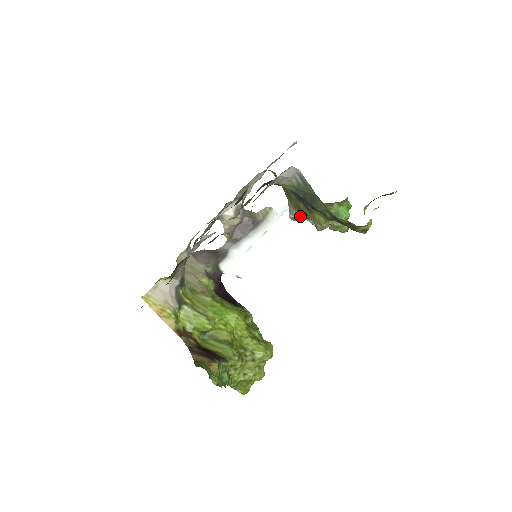
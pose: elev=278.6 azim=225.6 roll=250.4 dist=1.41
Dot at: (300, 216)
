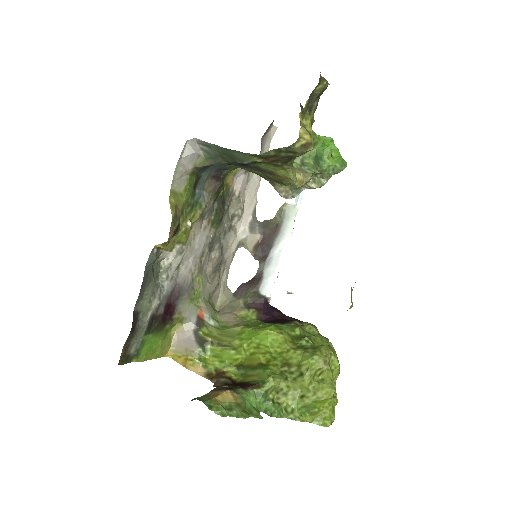
Dot at: (290, 188)
